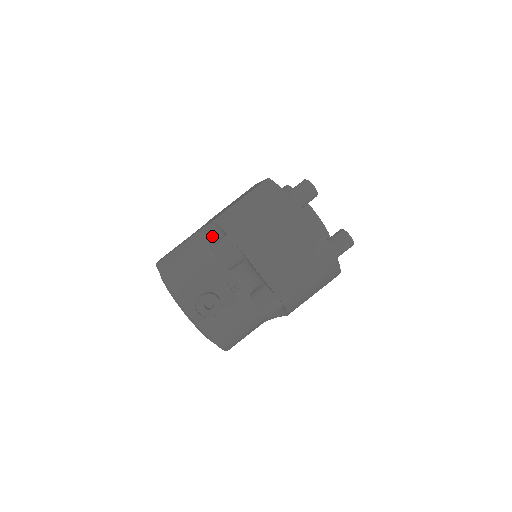
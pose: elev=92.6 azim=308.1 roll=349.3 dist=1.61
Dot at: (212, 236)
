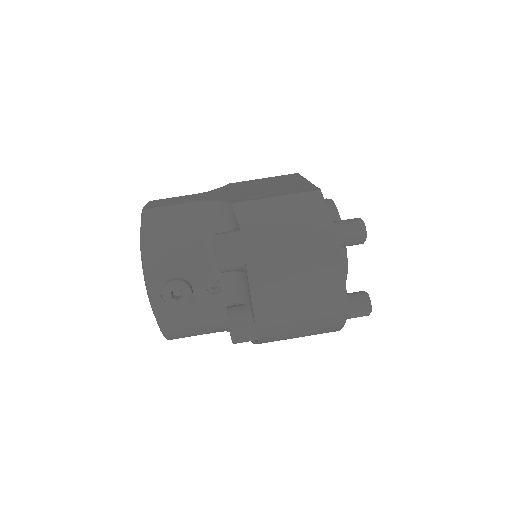
Dot at: (221, 219)
